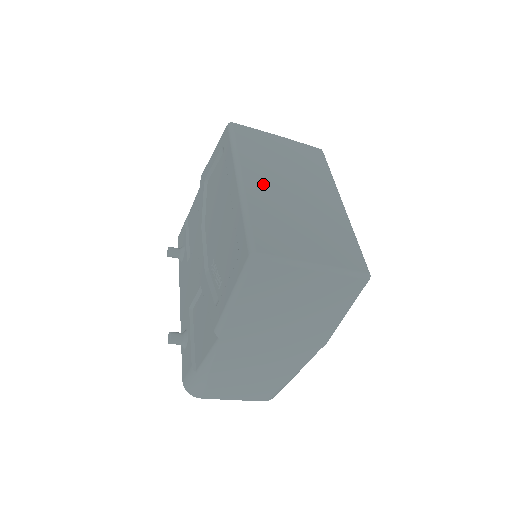
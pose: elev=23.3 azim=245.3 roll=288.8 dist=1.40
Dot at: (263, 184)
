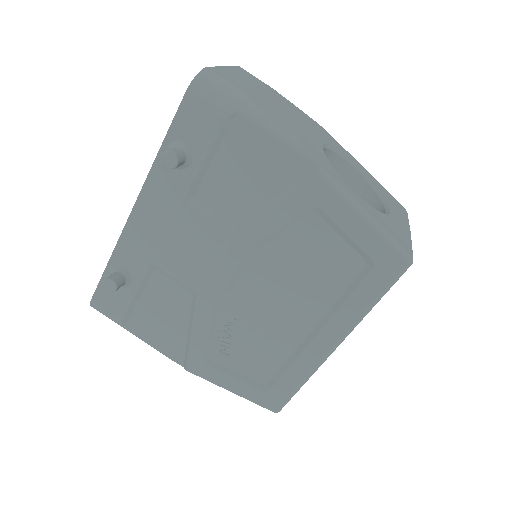
Dot at: occluded
